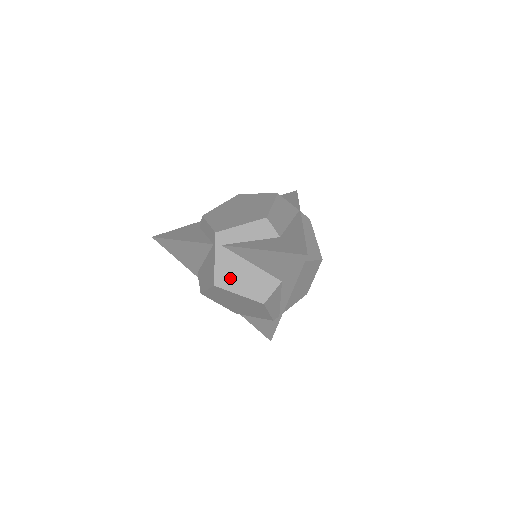
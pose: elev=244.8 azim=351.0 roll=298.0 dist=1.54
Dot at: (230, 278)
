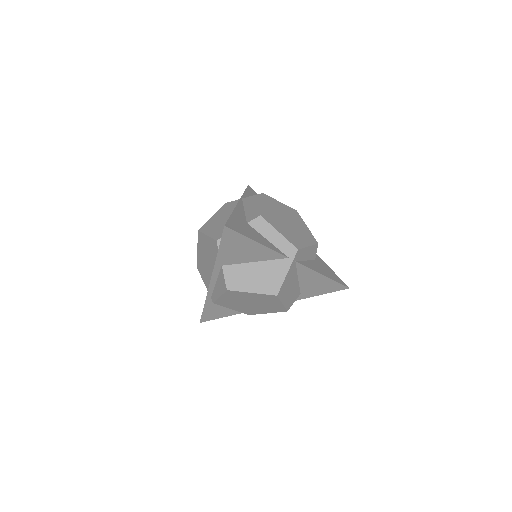
Dot at: (286, 290)
